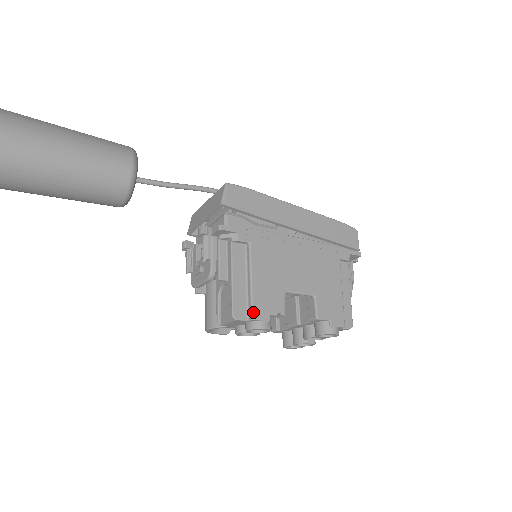
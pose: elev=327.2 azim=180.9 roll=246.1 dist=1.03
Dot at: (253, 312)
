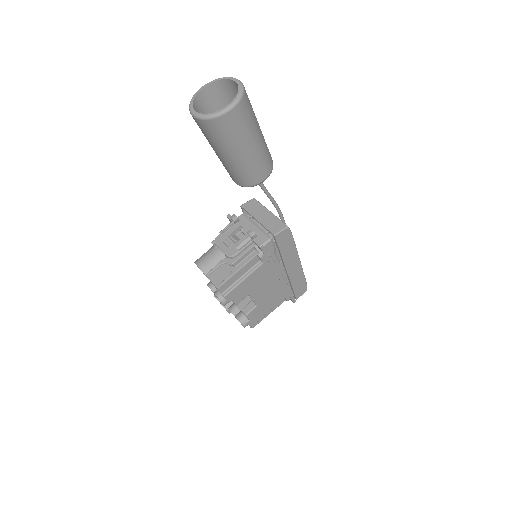
Dot at: (228, 294)
